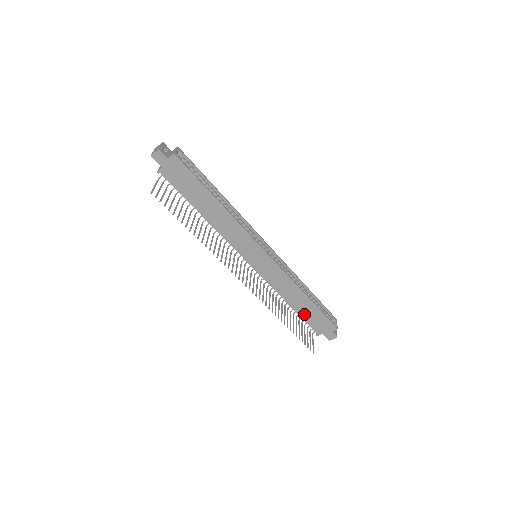
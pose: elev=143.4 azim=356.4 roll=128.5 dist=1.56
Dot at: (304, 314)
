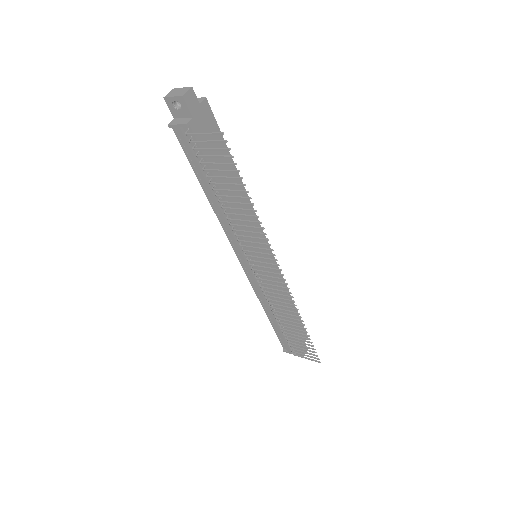
Dot at: occluded
